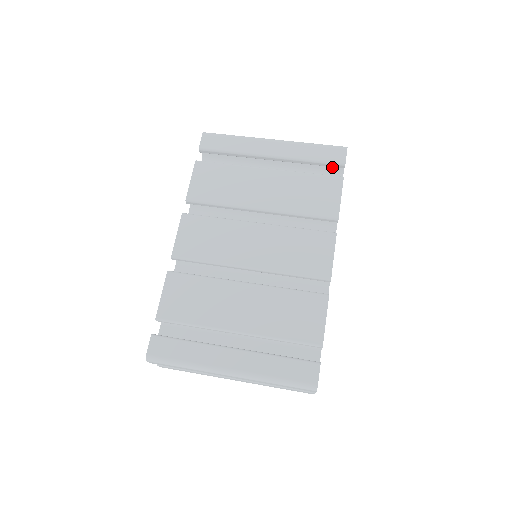
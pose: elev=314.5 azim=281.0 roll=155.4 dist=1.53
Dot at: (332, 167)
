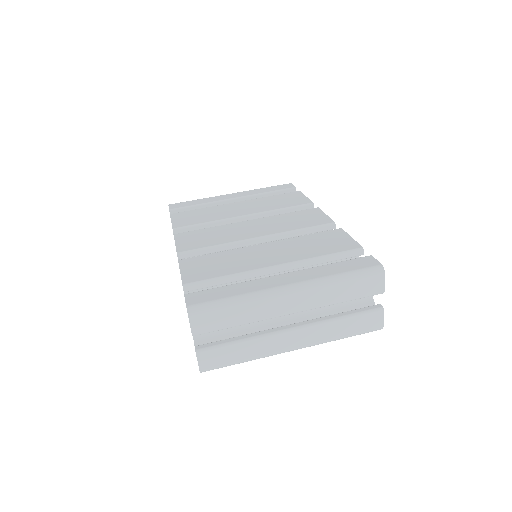
Dot at: occluded
